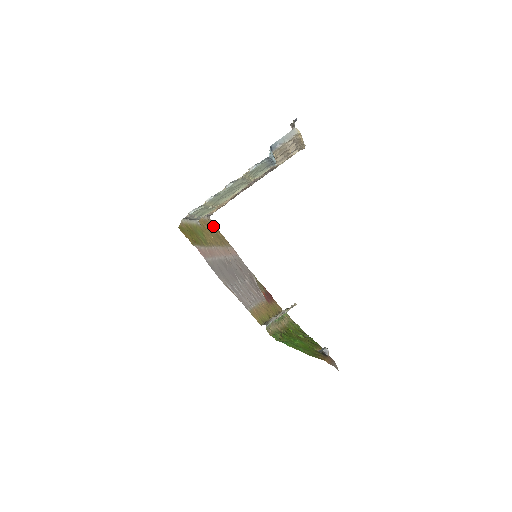
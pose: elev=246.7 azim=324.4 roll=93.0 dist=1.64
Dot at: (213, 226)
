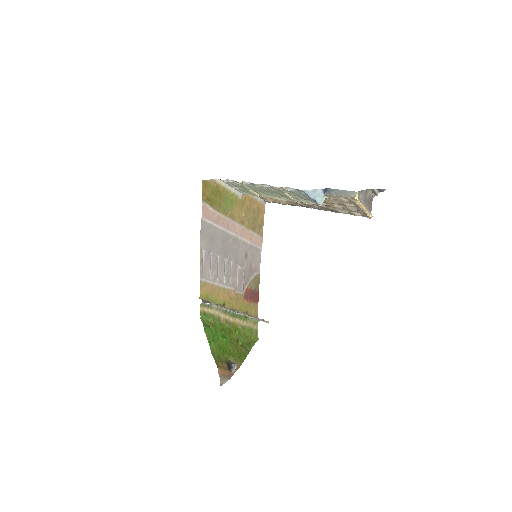
Dot at: (261, 210)
